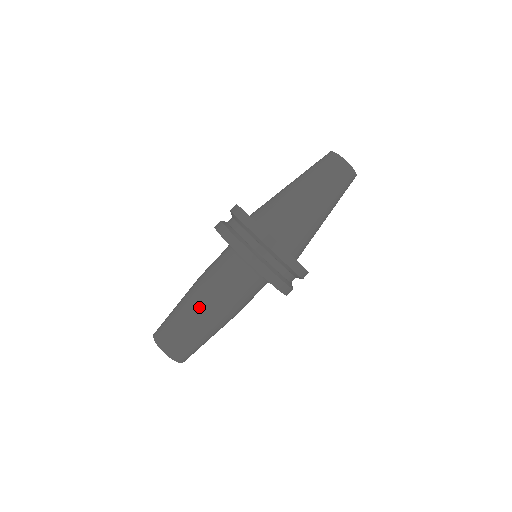
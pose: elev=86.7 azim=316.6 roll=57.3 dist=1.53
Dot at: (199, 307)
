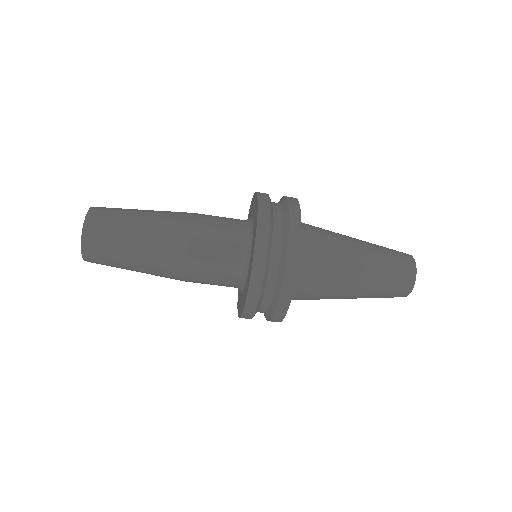
Dot at: (161, 248)
